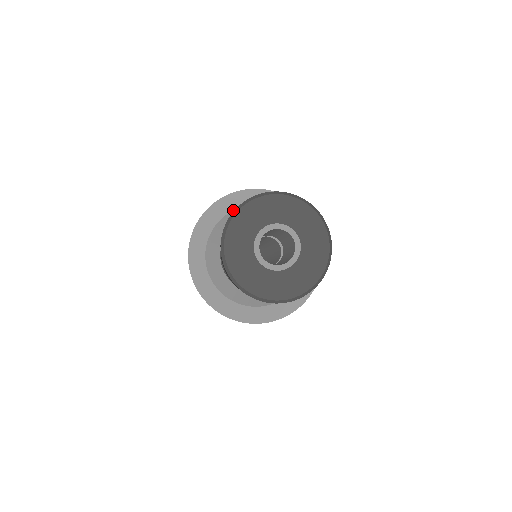
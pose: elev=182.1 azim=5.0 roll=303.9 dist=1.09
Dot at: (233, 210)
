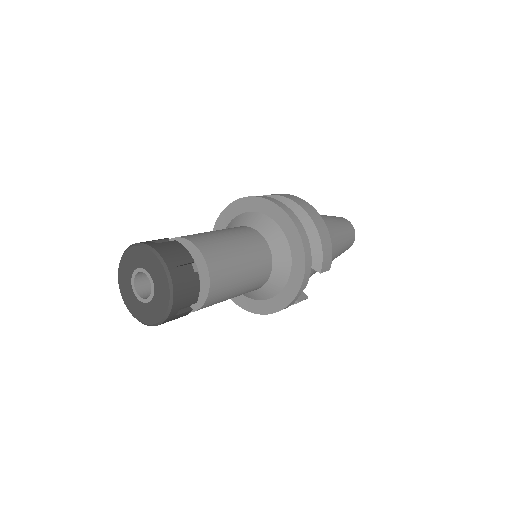
Dot at: (228, 224)
